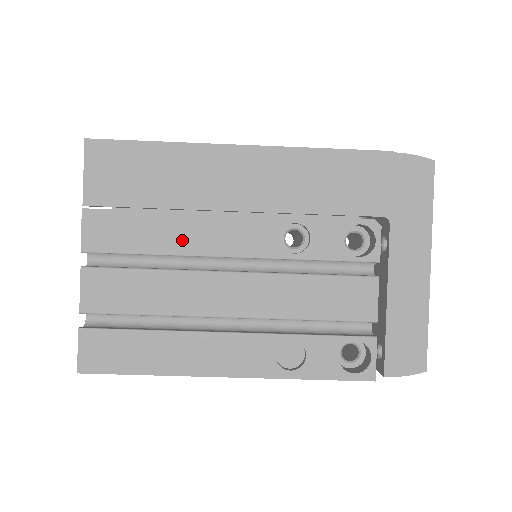
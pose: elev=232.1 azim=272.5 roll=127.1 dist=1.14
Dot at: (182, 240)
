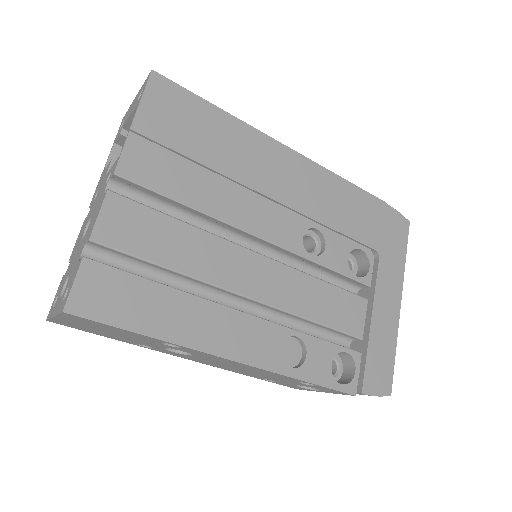
Dot at: (221, 205)
